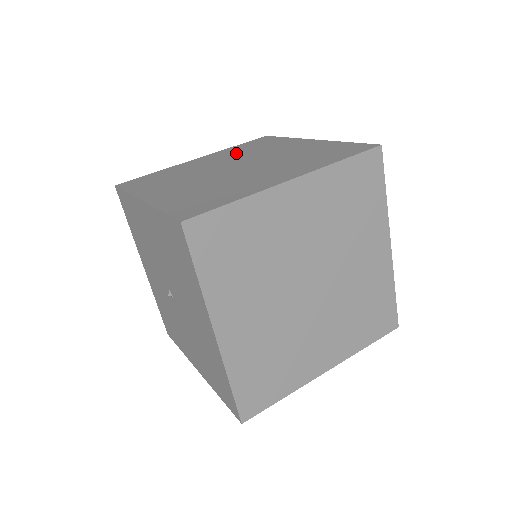
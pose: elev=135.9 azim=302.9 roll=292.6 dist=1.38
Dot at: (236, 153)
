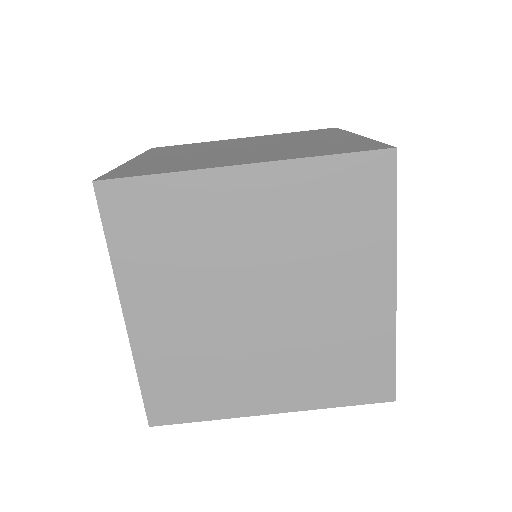
Dot at: (298, 222)
